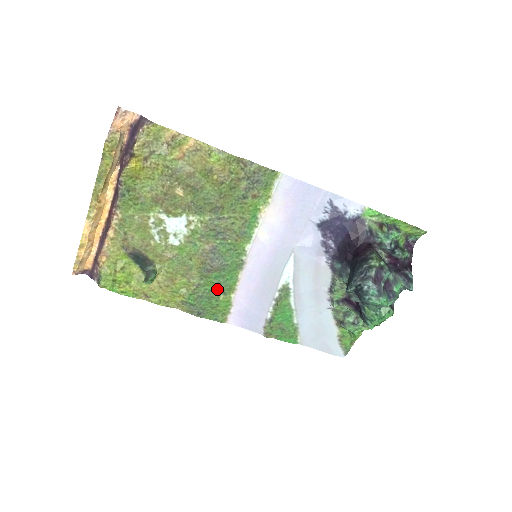
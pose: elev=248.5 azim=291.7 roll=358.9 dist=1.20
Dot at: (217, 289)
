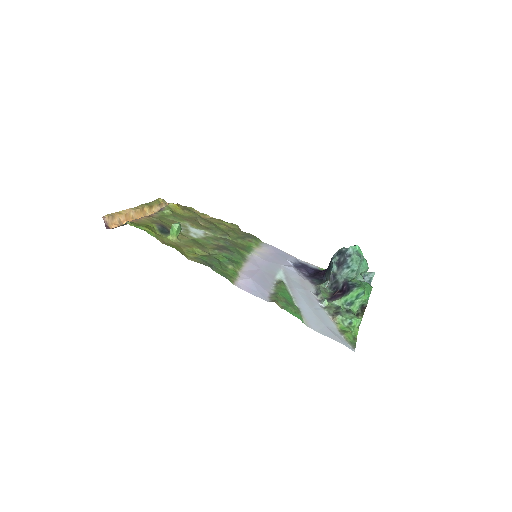
Dot at: (226, 262)
